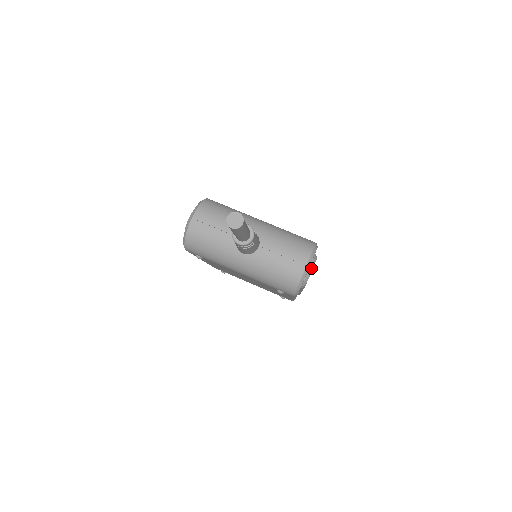
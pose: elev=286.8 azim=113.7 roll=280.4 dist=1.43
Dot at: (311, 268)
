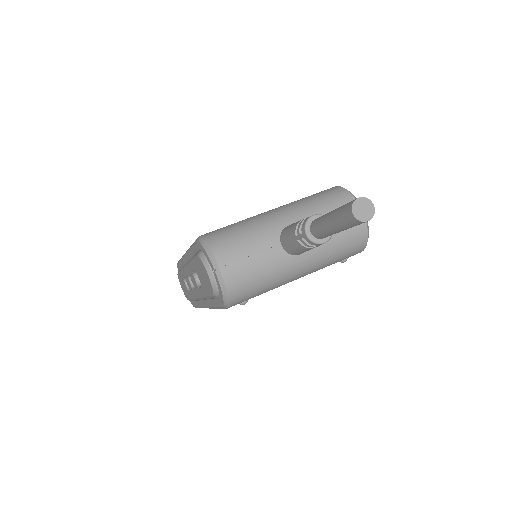
Dot at: occluded
